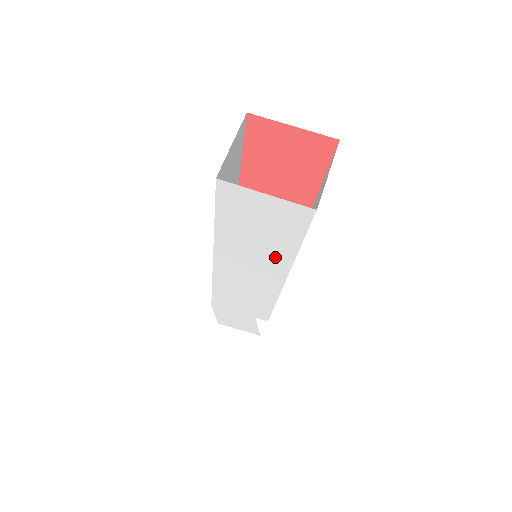
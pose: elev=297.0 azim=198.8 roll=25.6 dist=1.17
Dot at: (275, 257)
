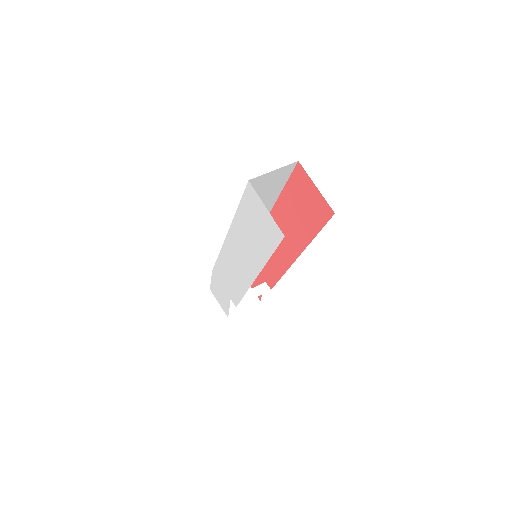
Dot at: (256, 256)
